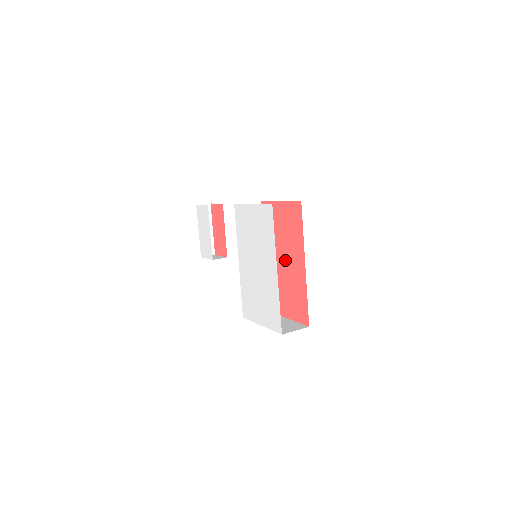
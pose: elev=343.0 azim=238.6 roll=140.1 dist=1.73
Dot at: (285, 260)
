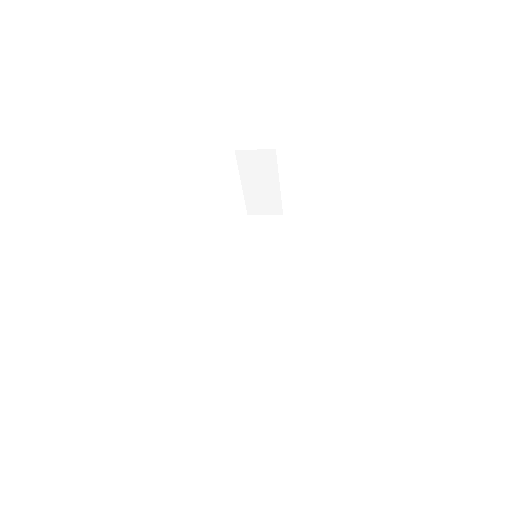
Dot at: occluded
